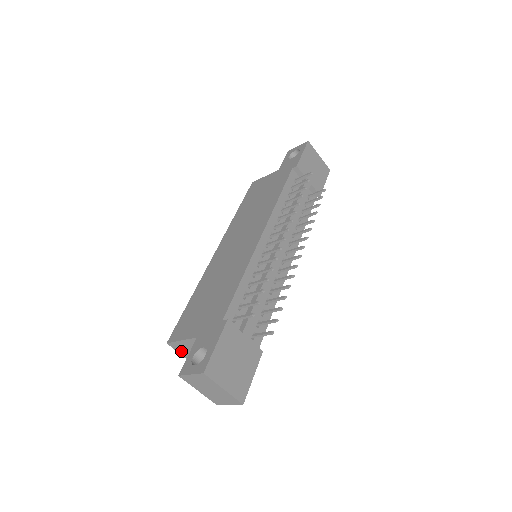
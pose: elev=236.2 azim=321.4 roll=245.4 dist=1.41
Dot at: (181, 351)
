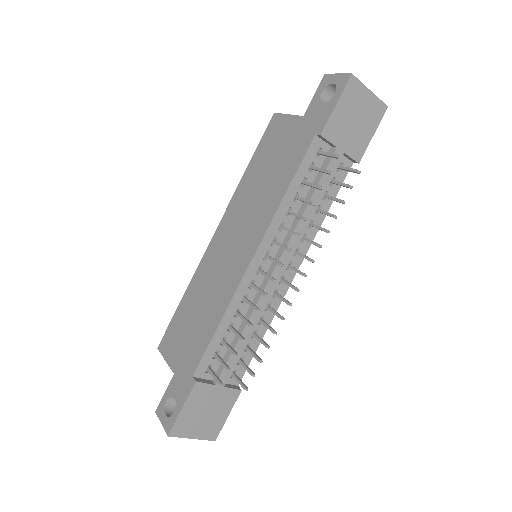
Dot at: occluded
